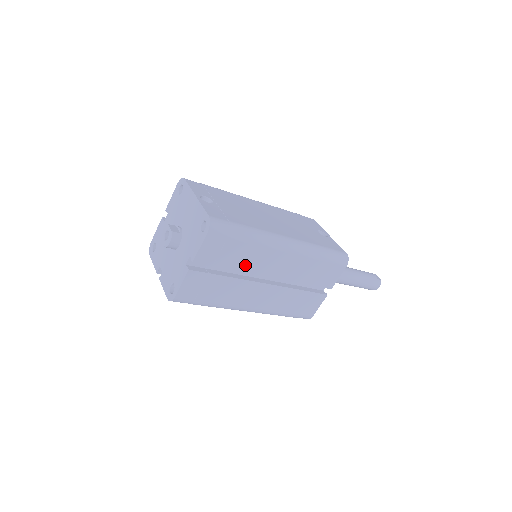
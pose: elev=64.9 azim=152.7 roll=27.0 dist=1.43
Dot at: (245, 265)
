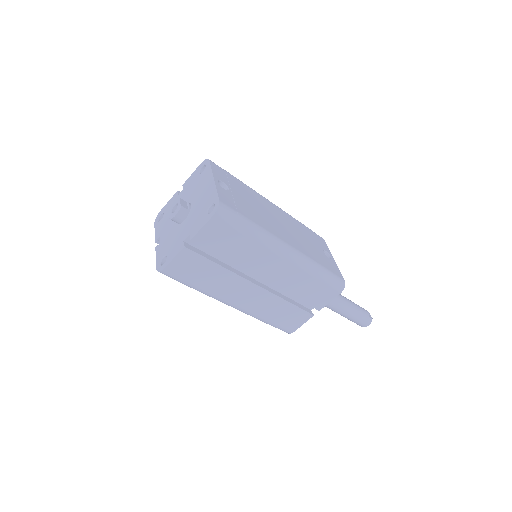
Dot at: (241, 260)
